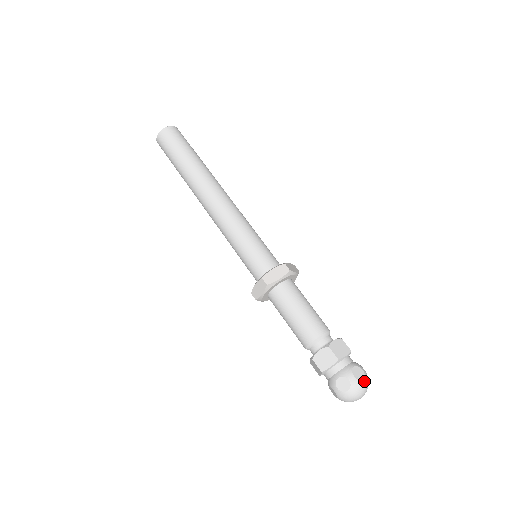
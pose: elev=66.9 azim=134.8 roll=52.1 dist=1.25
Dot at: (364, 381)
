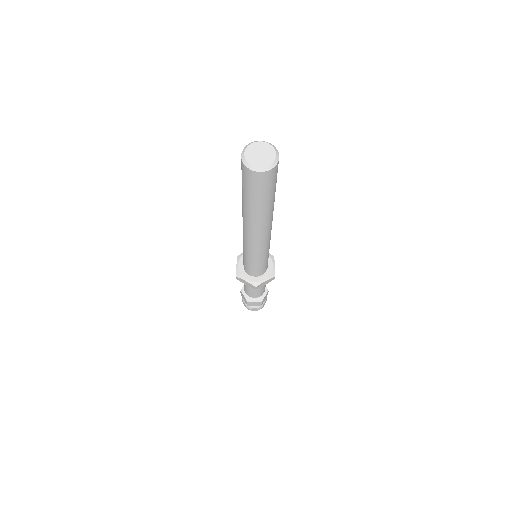
Dot at: occluded
